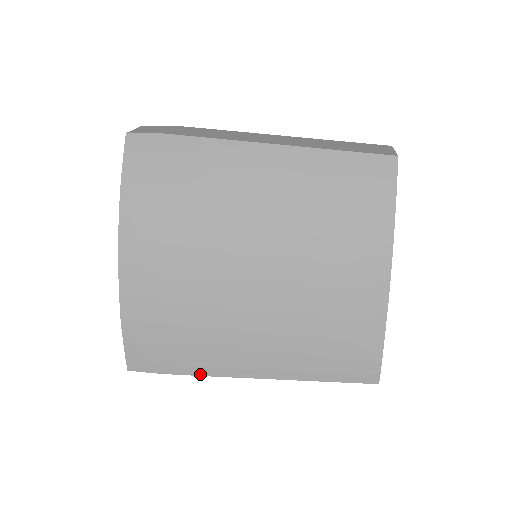
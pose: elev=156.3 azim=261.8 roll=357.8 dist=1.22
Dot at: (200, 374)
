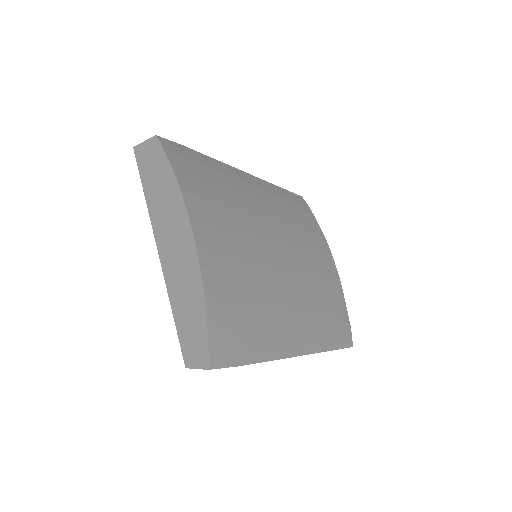
Dot at: (267, 359)
